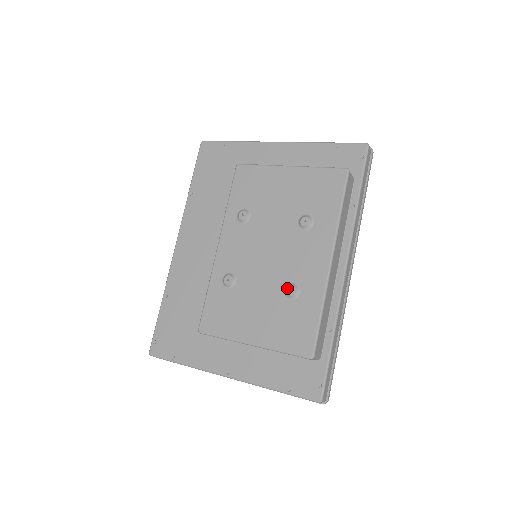
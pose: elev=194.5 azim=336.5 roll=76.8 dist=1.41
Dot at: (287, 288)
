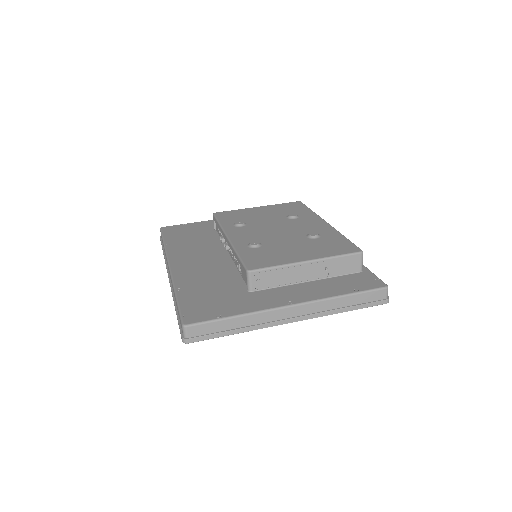
Dot at: (309, 234)
